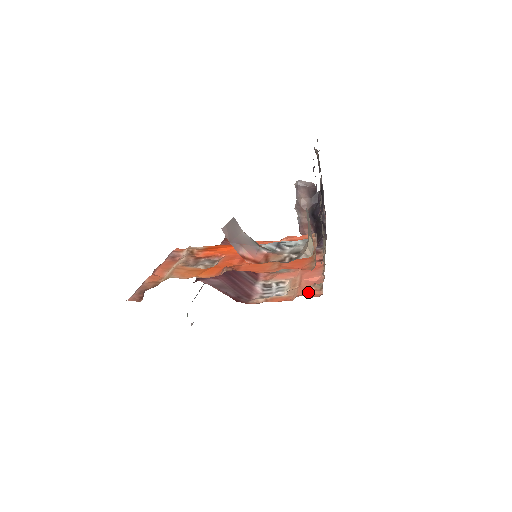
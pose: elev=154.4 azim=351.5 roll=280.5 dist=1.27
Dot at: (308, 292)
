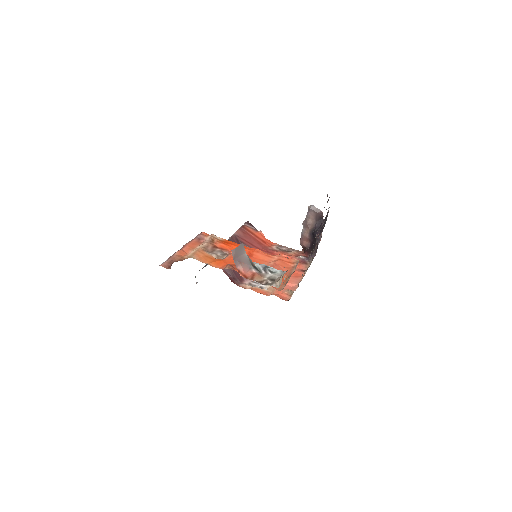
Dot at: (282, 294)
